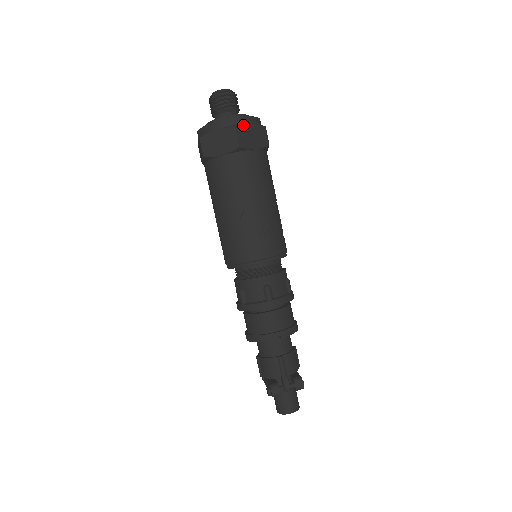
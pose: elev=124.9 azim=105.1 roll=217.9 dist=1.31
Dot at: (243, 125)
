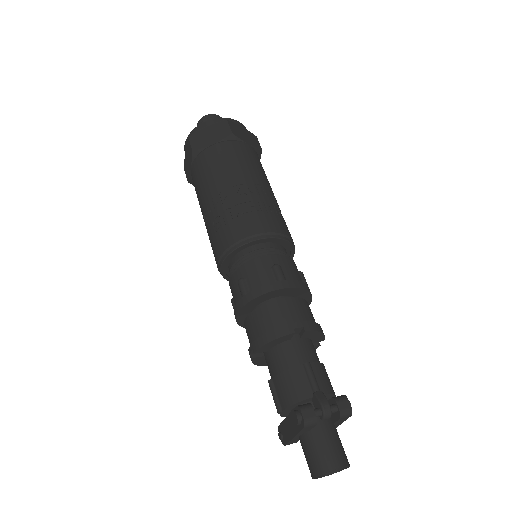
Dot at: (235, 123)
